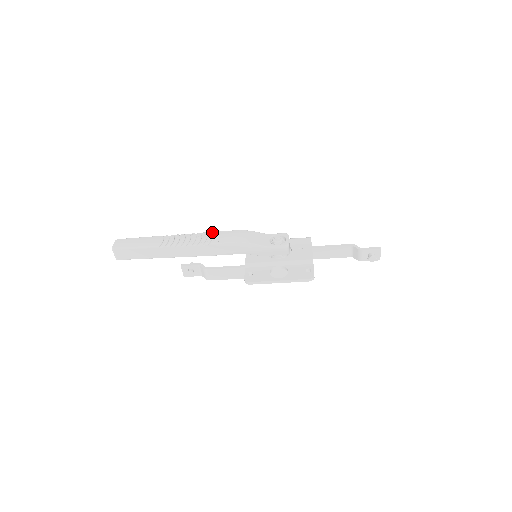
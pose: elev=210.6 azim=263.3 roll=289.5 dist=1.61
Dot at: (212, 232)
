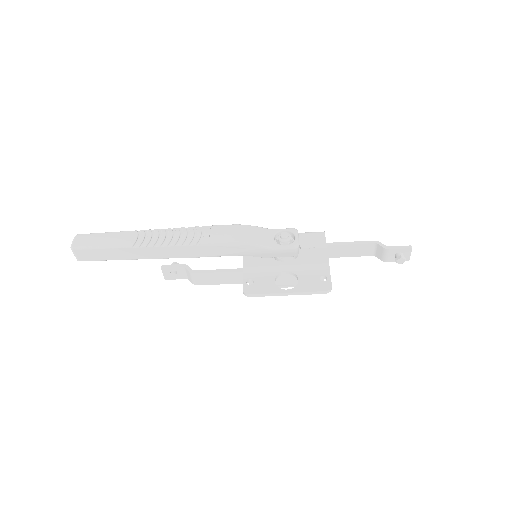
Dot at: occluded
